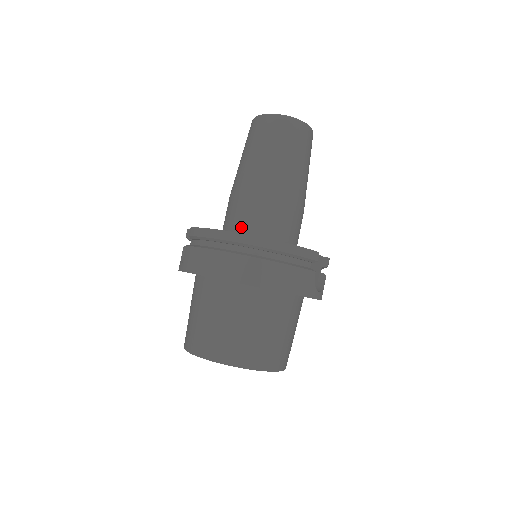
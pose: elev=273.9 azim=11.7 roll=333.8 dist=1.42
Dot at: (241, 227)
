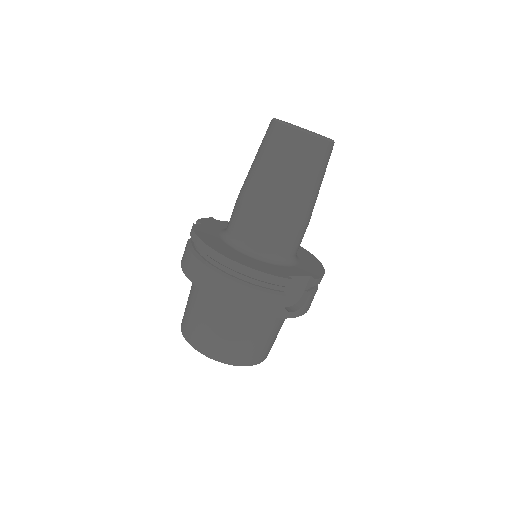
Dot at: (233, 234)
